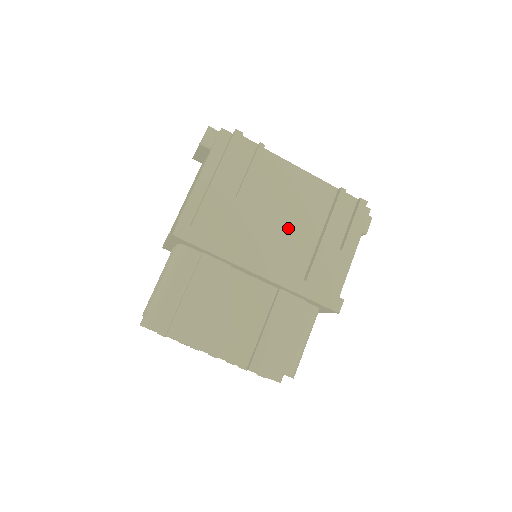
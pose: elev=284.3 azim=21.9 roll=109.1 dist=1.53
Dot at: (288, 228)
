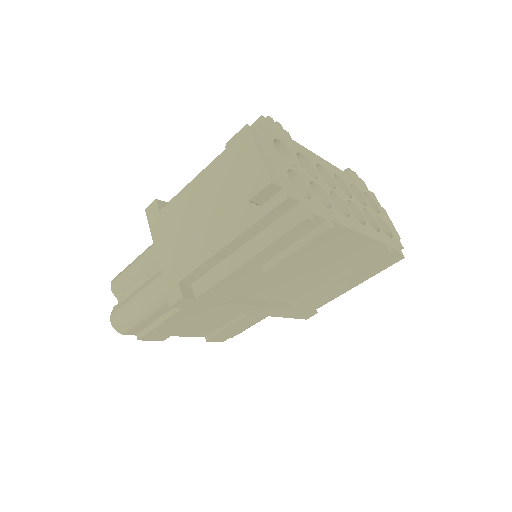
Dot at: (304, 277)
